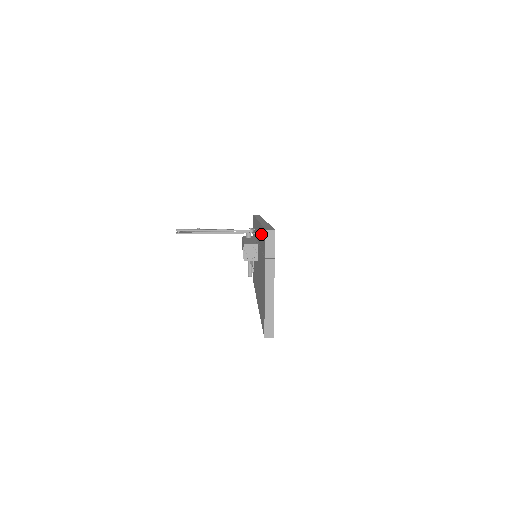
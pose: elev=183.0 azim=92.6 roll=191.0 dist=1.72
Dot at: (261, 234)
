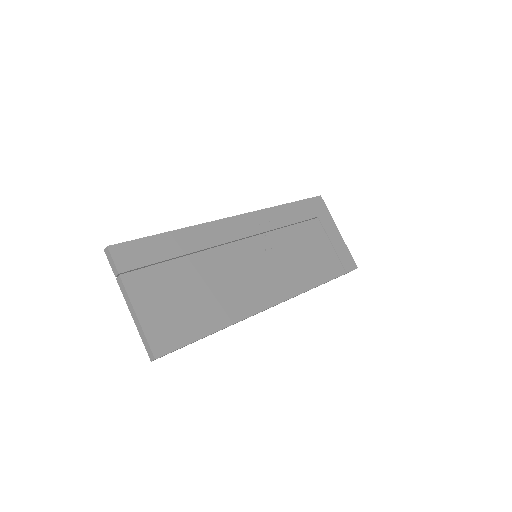
Dot at: occluded
